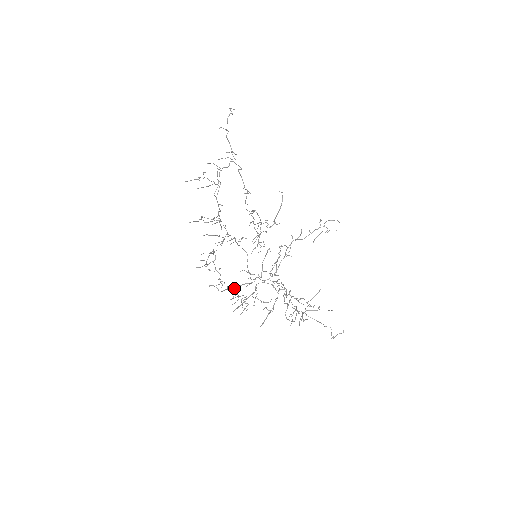
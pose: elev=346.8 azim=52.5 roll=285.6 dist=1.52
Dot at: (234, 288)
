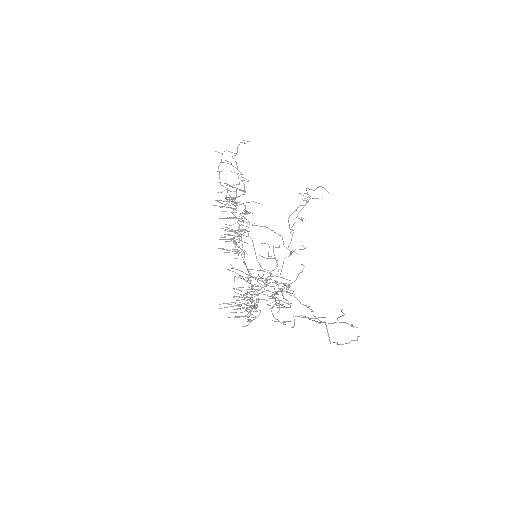
Dot at: occluded
